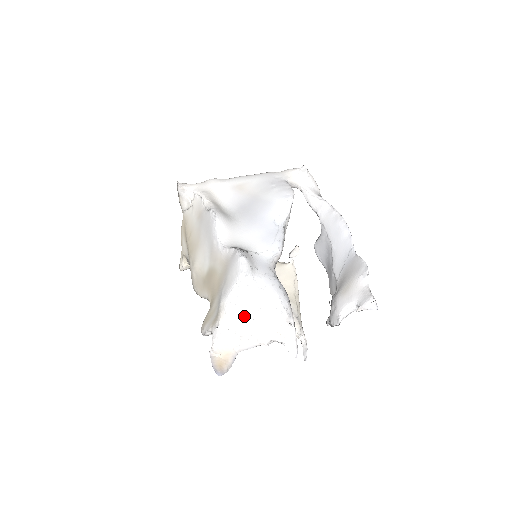
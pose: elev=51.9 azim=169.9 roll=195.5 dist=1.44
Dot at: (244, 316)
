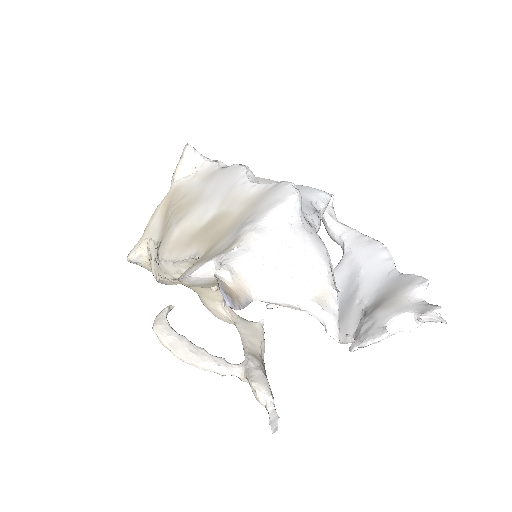
Dot at: (281, 248)
